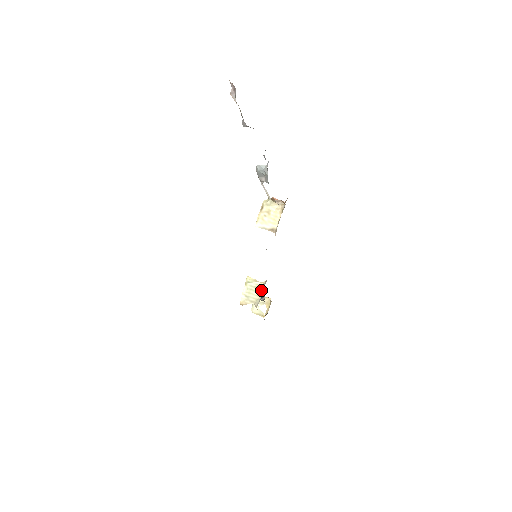
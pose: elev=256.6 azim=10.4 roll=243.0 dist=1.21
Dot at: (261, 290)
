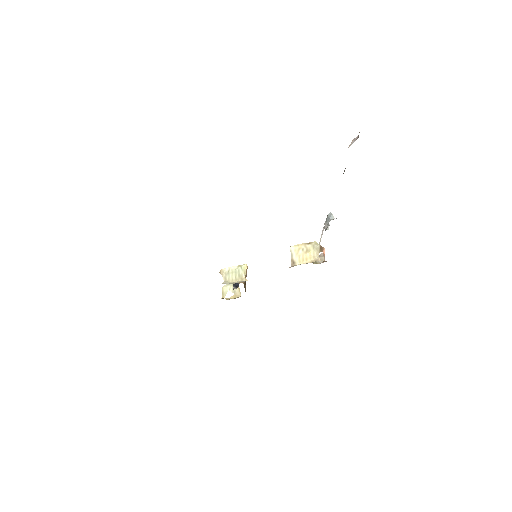
Dot at: (238, 281)
